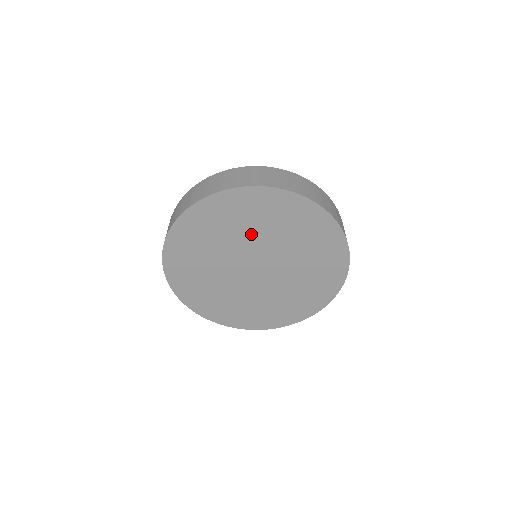
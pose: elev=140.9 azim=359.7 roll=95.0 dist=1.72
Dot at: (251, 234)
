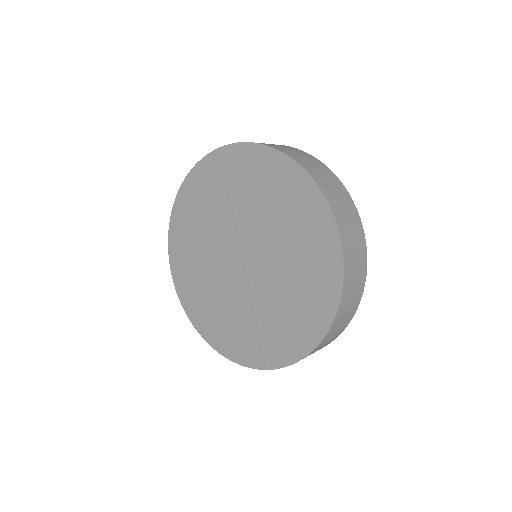
Dot at: (241, 208)
